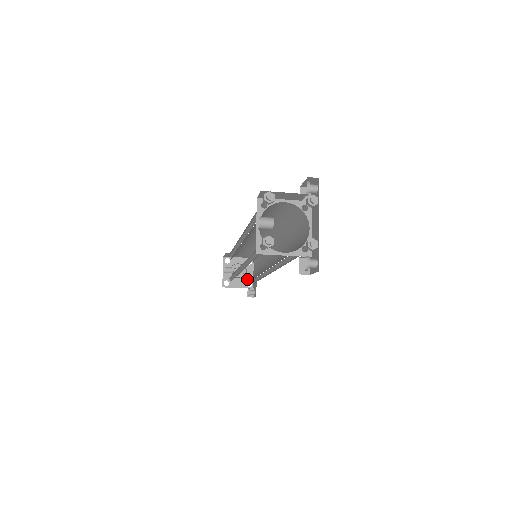
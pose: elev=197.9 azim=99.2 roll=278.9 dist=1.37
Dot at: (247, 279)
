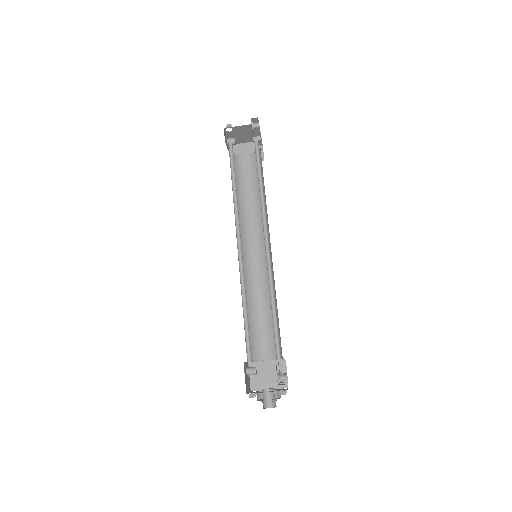
Dot at: (279, 390)
